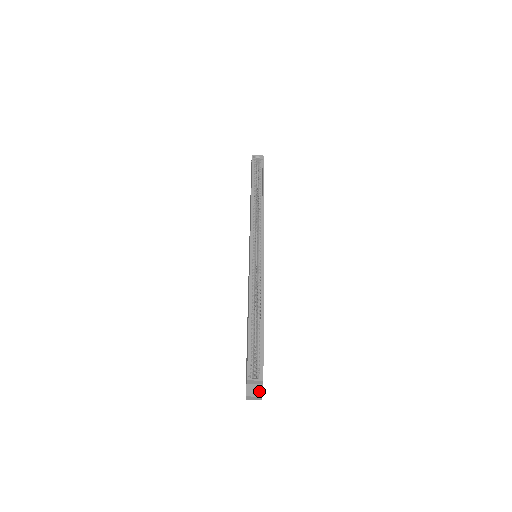
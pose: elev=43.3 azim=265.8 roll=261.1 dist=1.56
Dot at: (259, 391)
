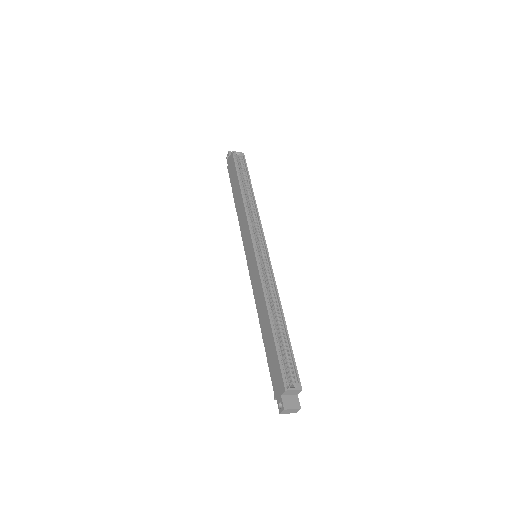
Dot at: (296, 402)
